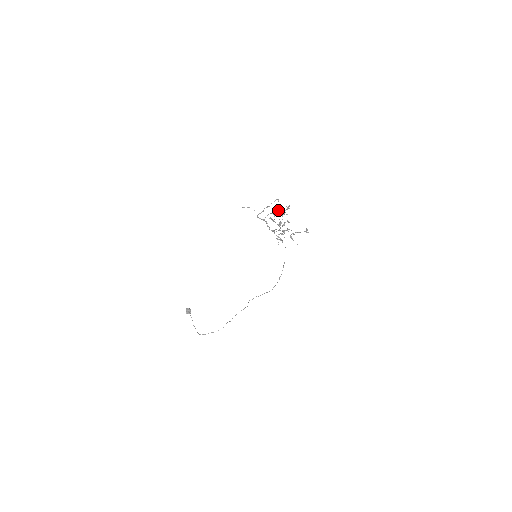
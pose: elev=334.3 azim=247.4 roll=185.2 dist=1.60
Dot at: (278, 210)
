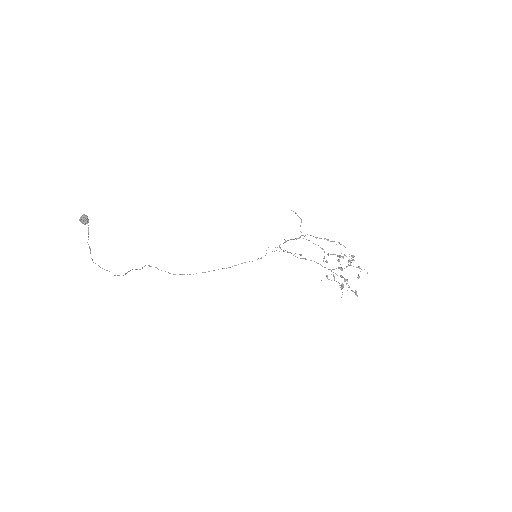
Dot at: occluded
